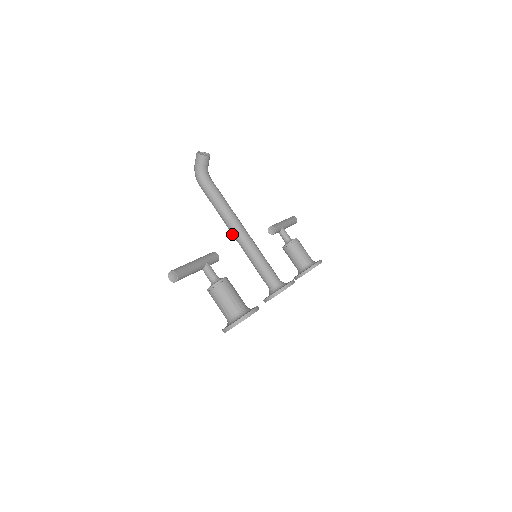
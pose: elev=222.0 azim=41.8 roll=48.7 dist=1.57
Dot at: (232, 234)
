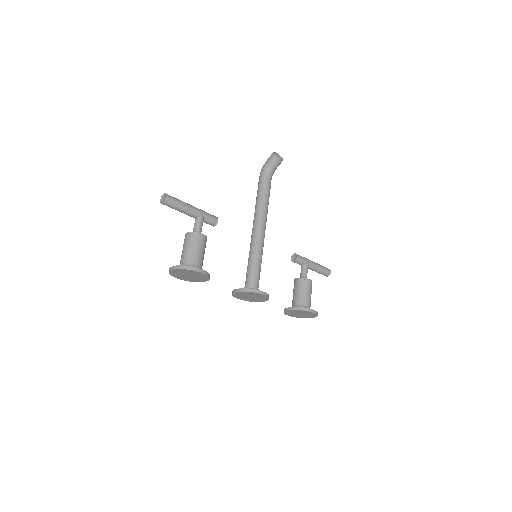
Dot at: occluded
